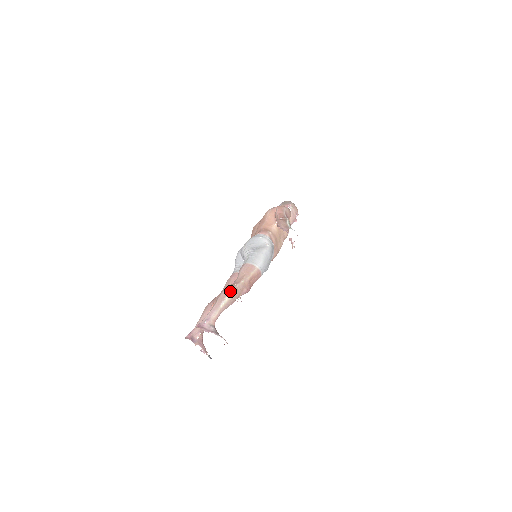
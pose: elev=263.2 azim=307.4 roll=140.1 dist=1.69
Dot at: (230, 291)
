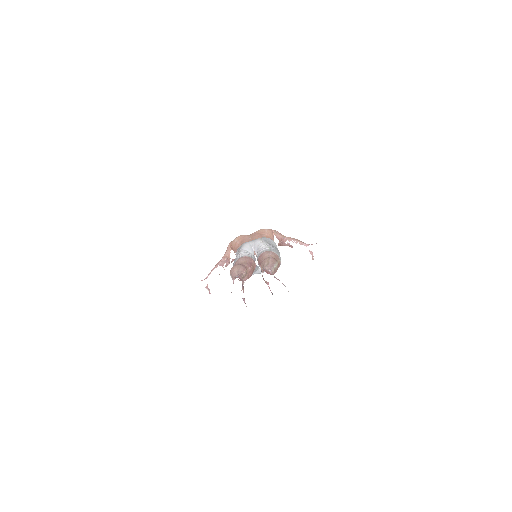
Dot at: occluded
